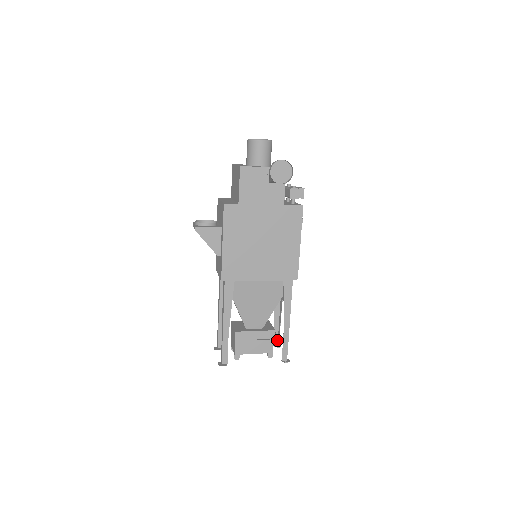
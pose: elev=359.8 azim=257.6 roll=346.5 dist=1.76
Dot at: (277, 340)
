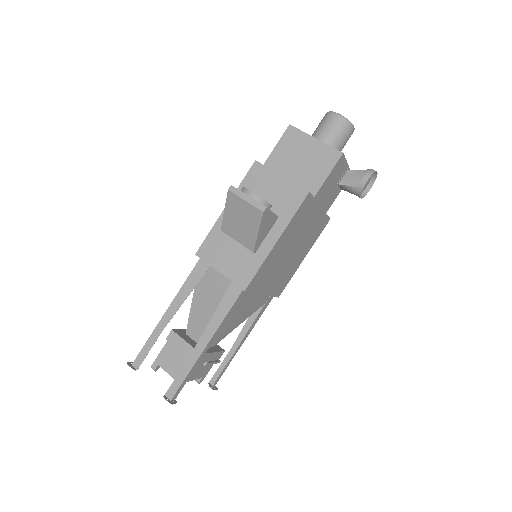
Dot at: (219, 362)
